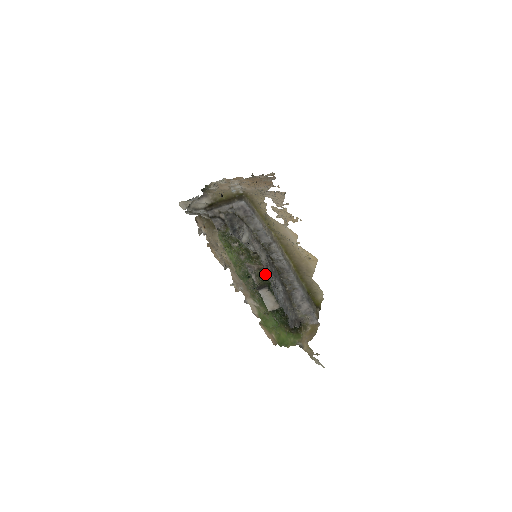
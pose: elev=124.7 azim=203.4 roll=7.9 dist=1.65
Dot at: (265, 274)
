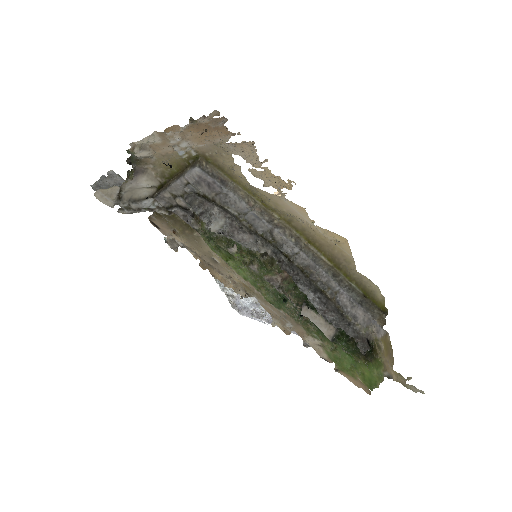
Dot at: (294, 285)
